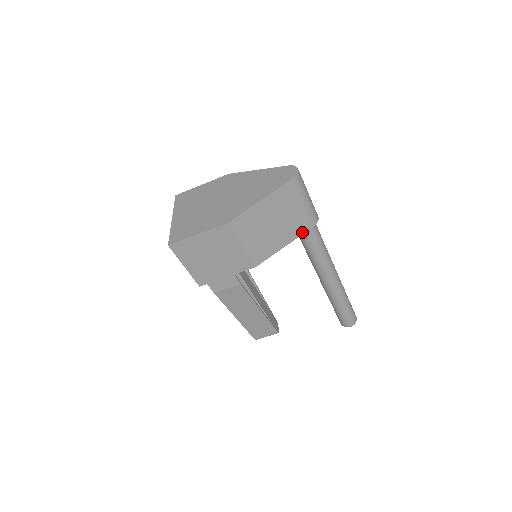
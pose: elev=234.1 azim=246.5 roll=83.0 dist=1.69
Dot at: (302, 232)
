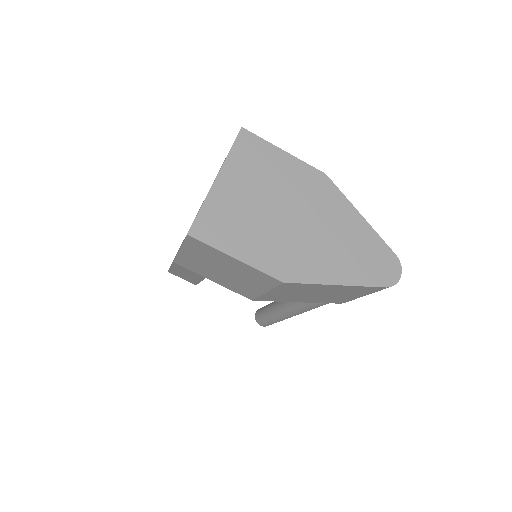
Dot at: (327, 302)
